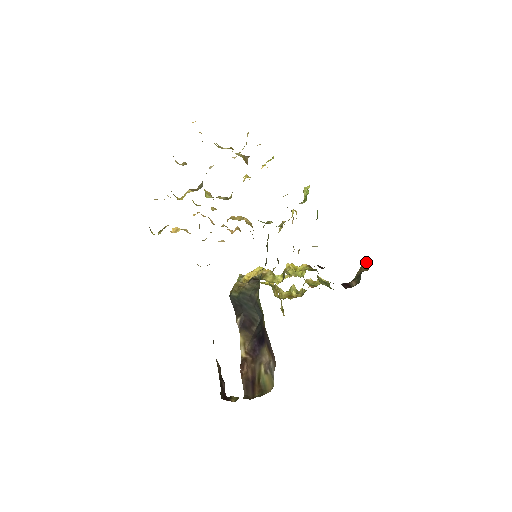
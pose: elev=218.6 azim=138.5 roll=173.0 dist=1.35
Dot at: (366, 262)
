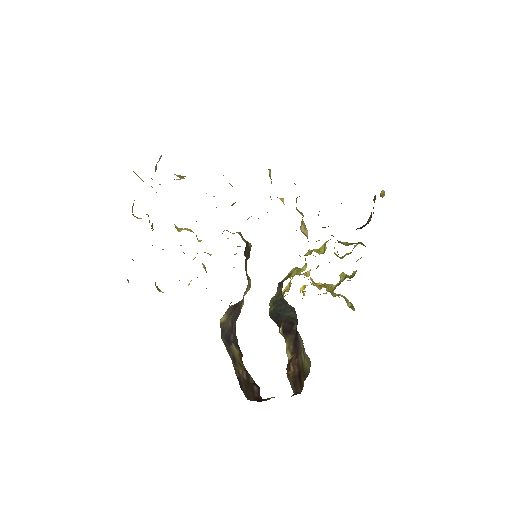
Dot at: (381, 195)
